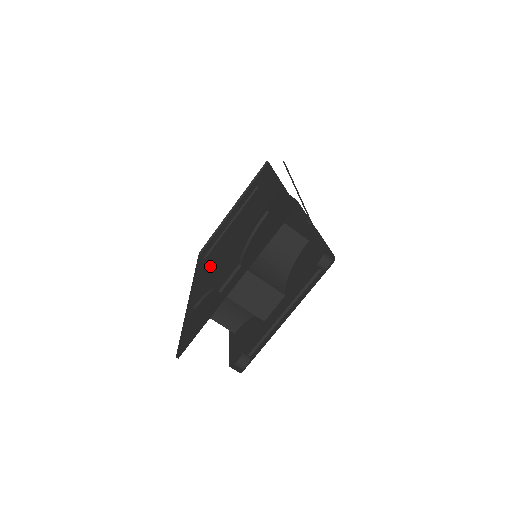
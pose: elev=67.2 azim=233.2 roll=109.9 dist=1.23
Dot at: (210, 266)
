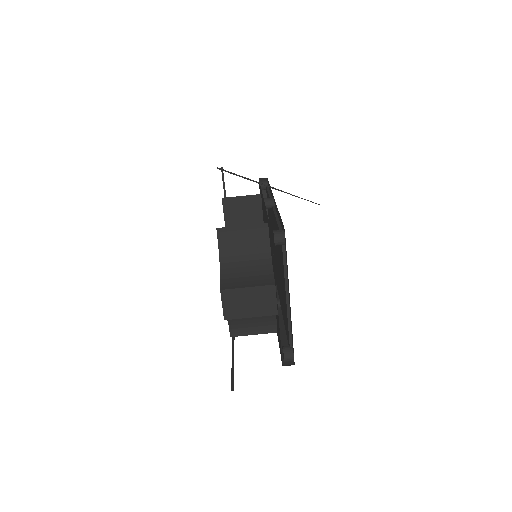
Dot at: occluded
